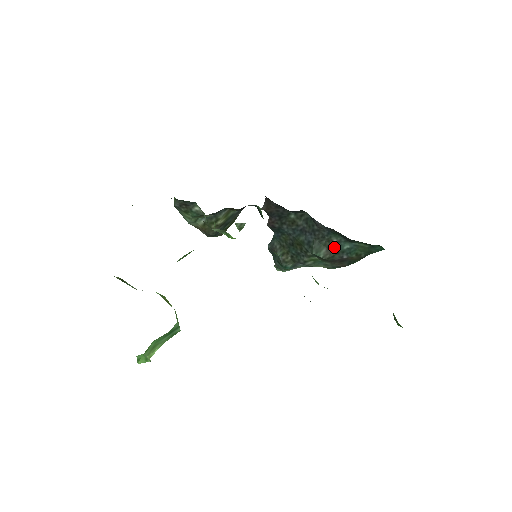
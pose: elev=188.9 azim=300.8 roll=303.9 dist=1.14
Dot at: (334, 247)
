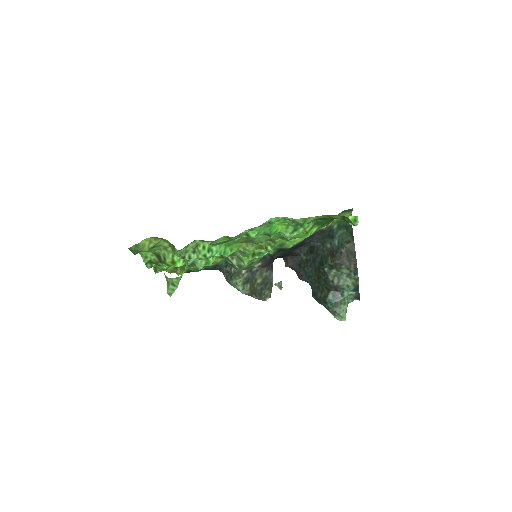
Dot at: (332, 251)
